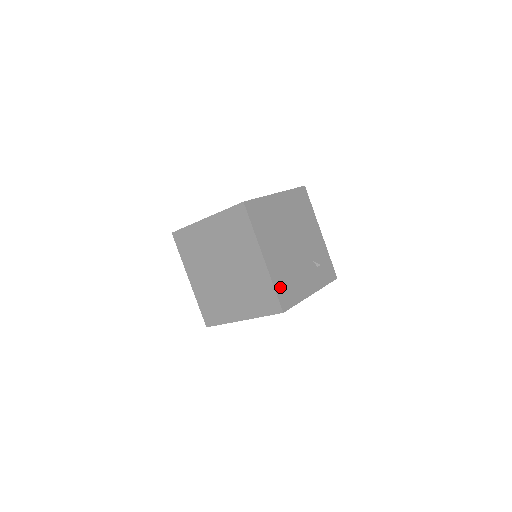
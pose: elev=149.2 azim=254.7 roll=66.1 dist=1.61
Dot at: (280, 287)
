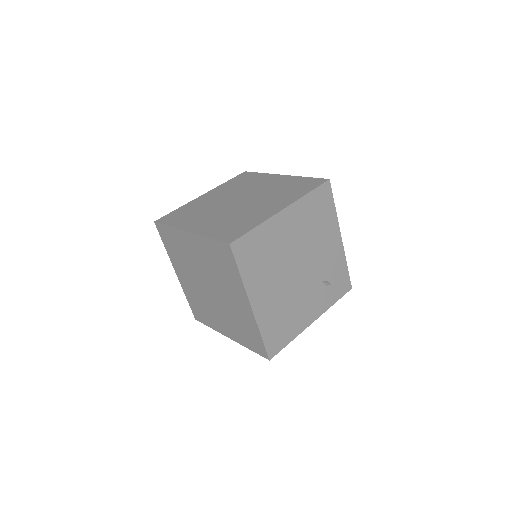
Dot at: (270, 333)
